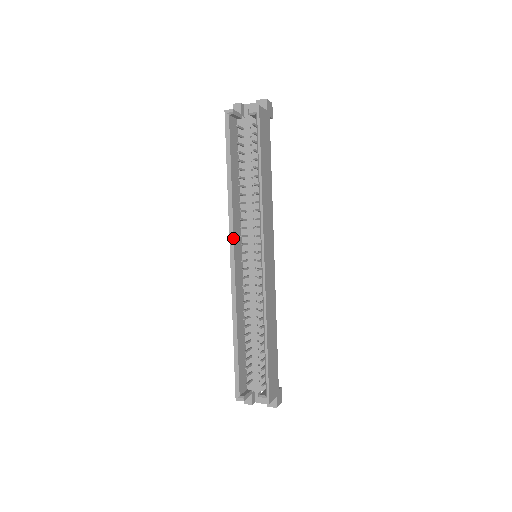
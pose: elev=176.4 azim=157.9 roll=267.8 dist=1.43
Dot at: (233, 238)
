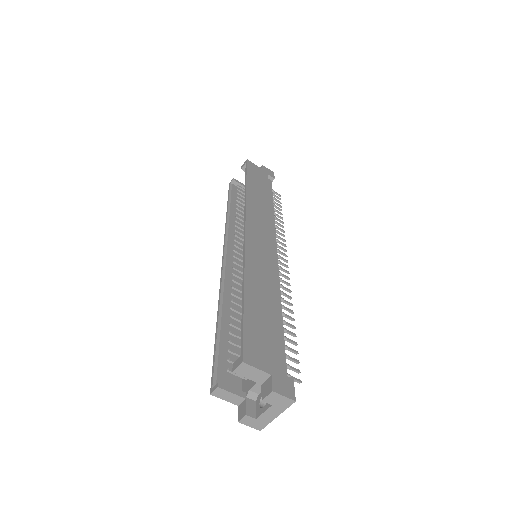
Dot at: (227, 243)
